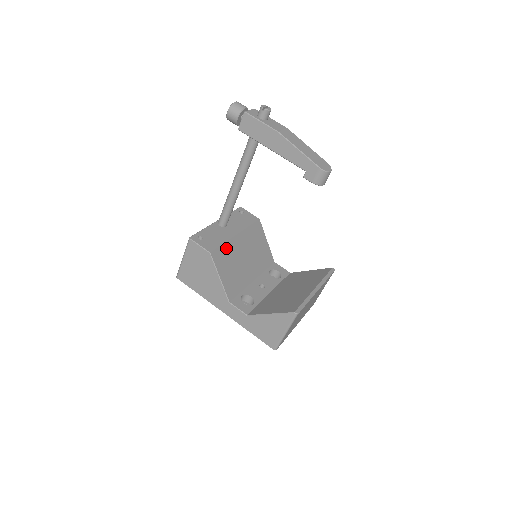
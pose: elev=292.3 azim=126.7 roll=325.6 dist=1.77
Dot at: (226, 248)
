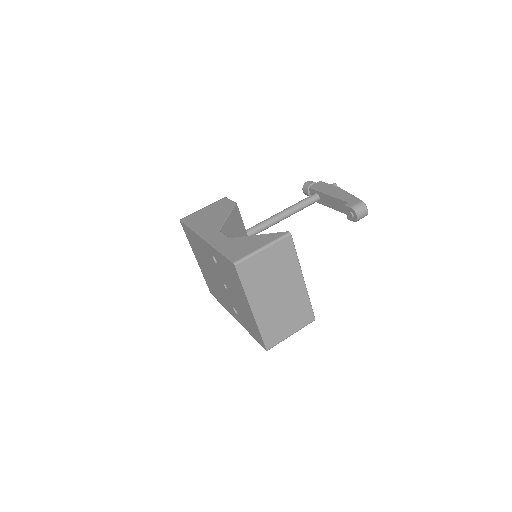
Dot at: (242, 226)
